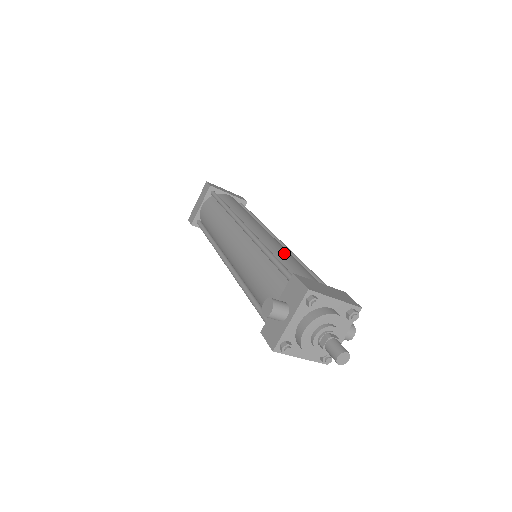
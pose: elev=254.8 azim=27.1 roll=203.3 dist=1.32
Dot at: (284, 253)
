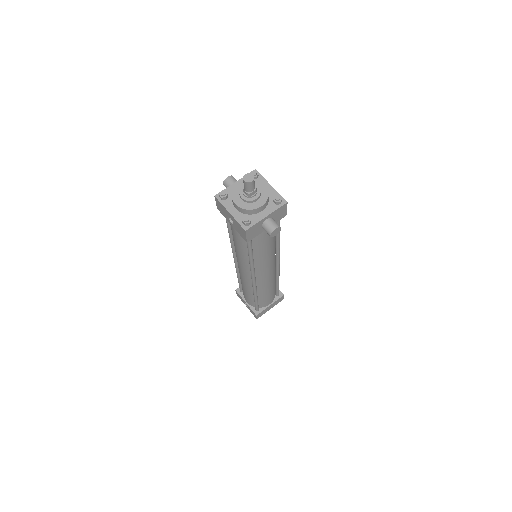
Dot at: occluded
